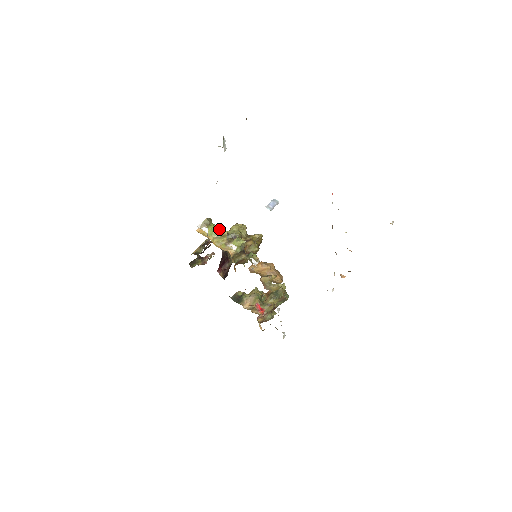
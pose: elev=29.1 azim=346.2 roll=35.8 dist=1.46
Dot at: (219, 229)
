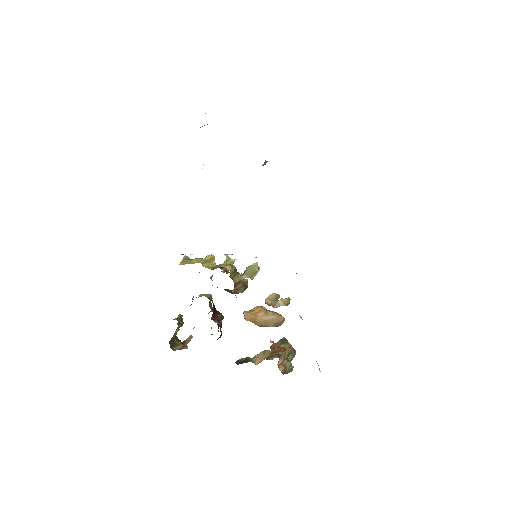
Dot at: occluded
